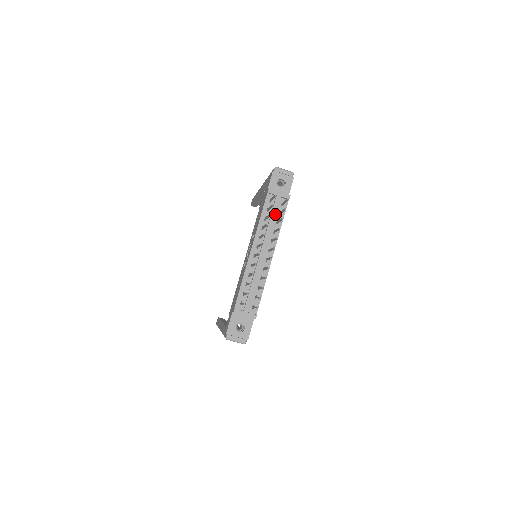
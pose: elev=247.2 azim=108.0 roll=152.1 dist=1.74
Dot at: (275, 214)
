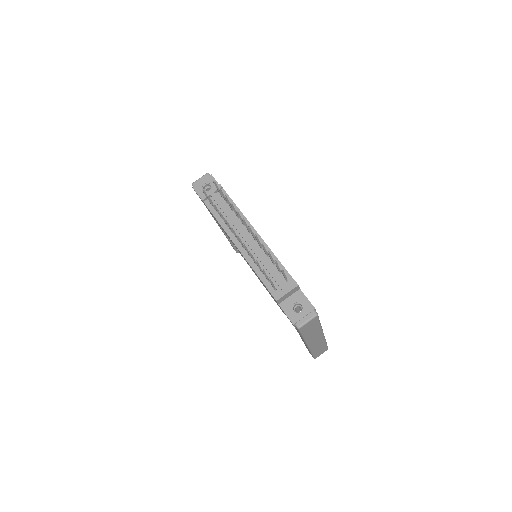
Dot at: (224, 206)
